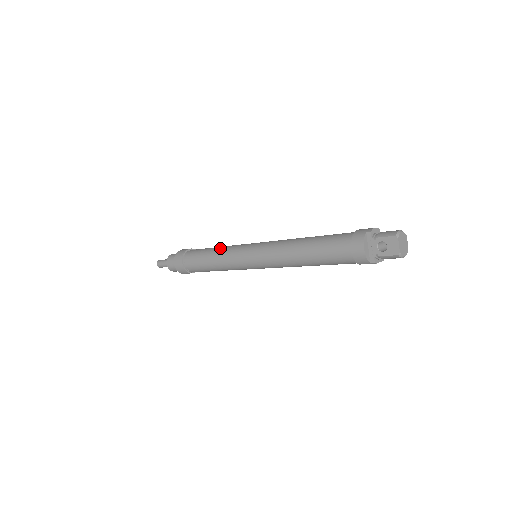
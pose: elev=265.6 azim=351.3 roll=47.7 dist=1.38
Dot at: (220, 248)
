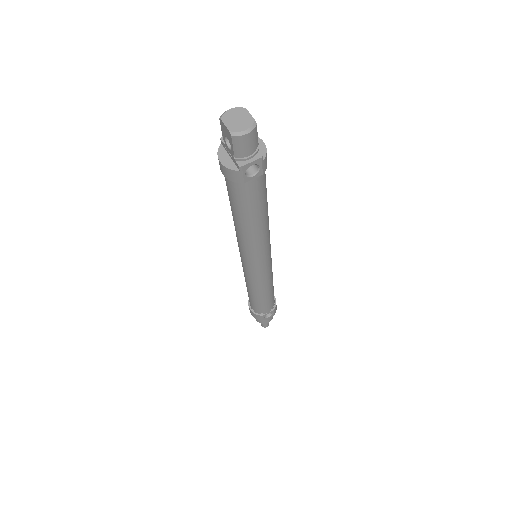
Dot at: occluded
